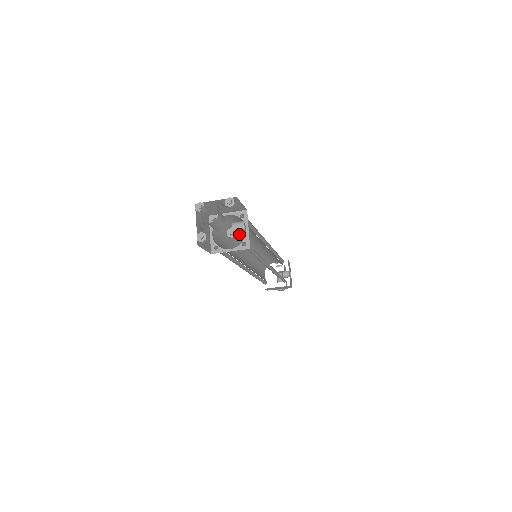
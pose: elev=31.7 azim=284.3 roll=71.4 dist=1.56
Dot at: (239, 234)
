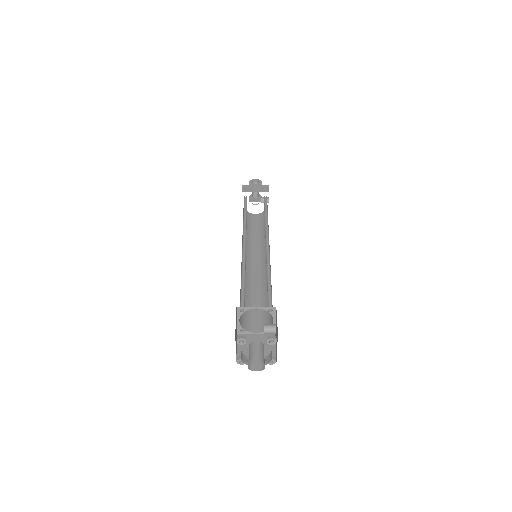
Dot at: occluded
